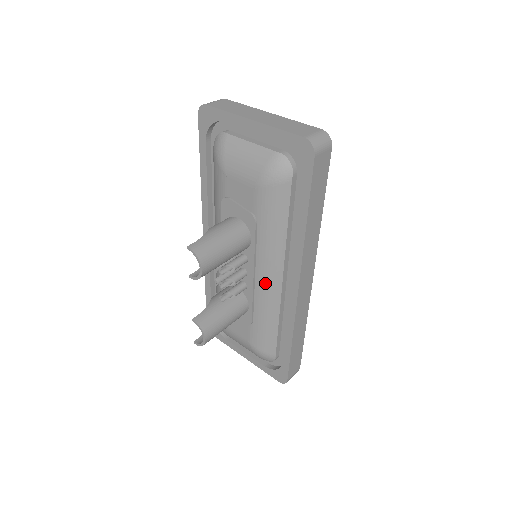
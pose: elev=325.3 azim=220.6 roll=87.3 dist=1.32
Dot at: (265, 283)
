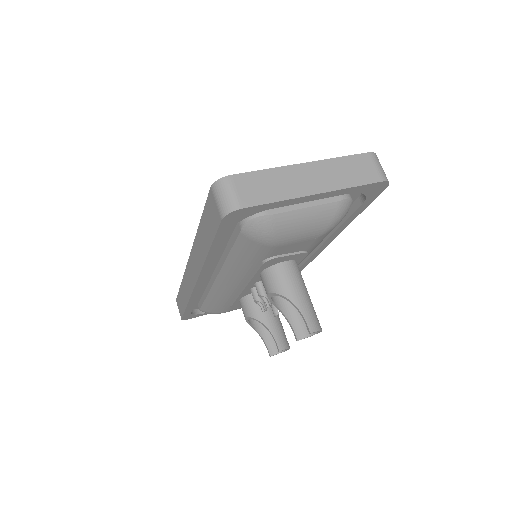
Dot at: occluded
